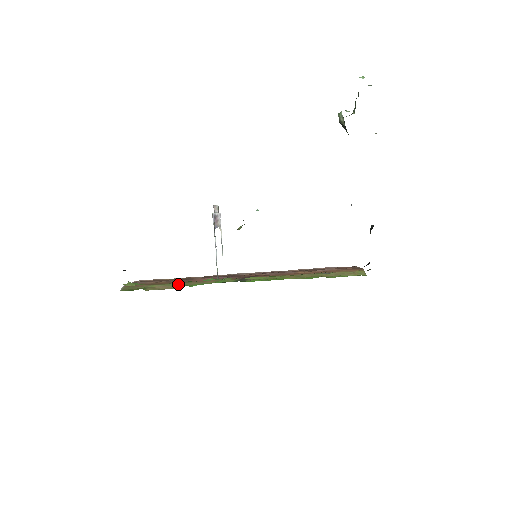
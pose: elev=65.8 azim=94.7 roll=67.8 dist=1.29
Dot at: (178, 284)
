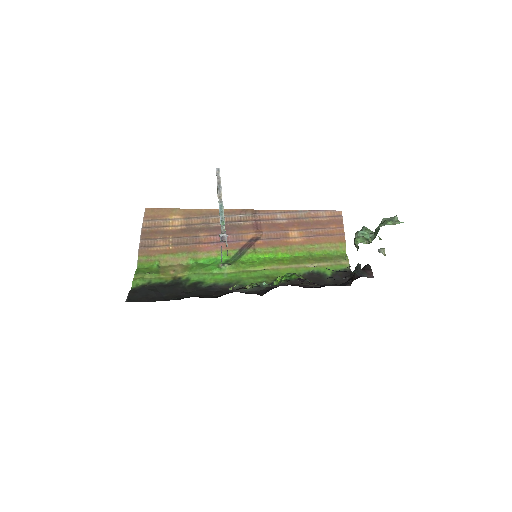
Dot at: (186, 256)
